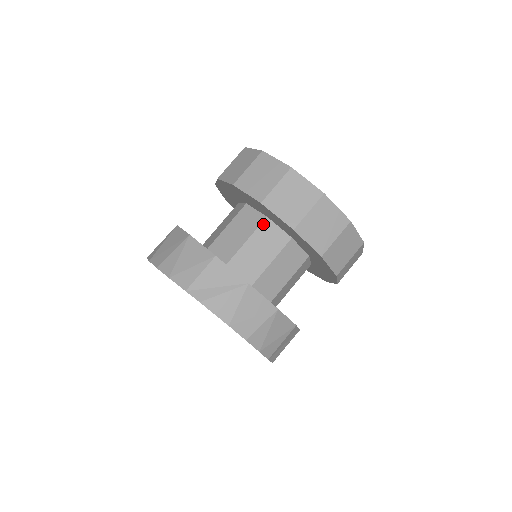
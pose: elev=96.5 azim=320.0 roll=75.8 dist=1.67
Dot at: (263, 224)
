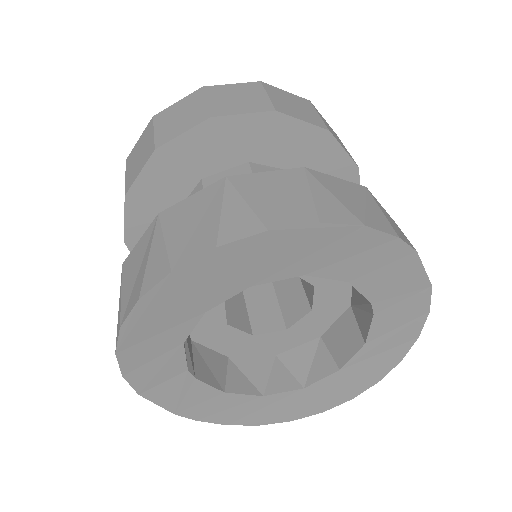
Dot at: occluded
